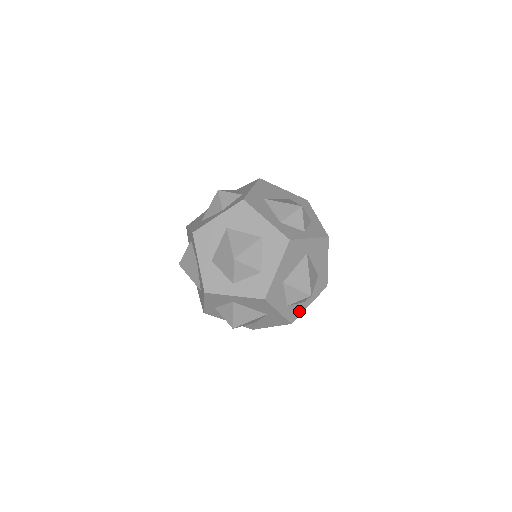
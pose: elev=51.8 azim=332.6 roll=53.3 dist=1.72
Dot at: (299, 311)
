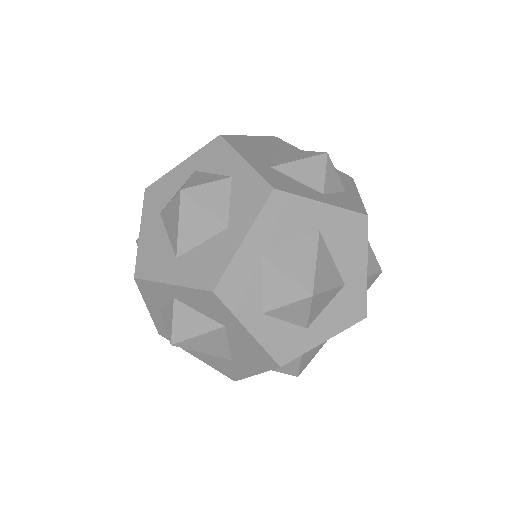
Dot at: occluded
